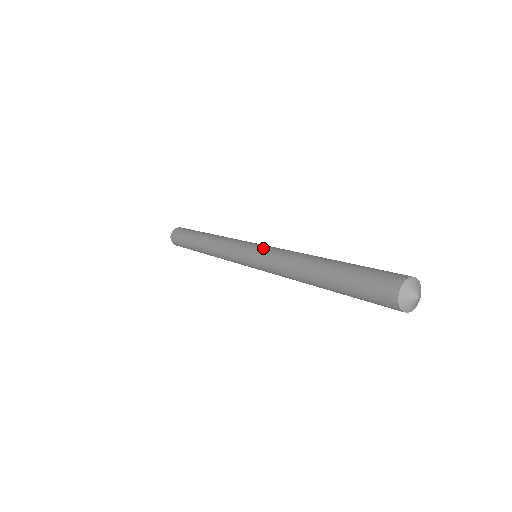
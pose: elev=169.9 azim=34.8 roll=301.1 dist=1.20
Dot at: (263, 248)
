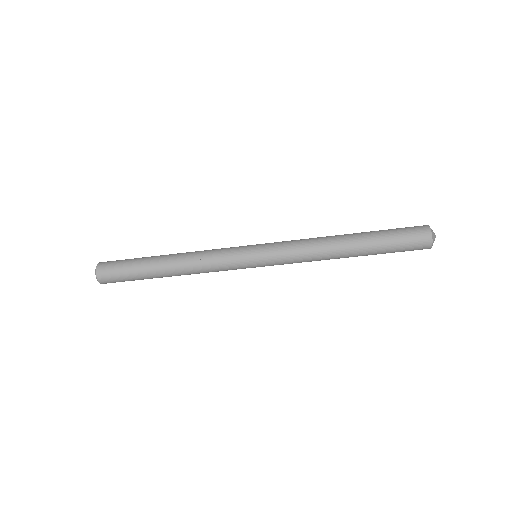
Dot at: (274, 242)
